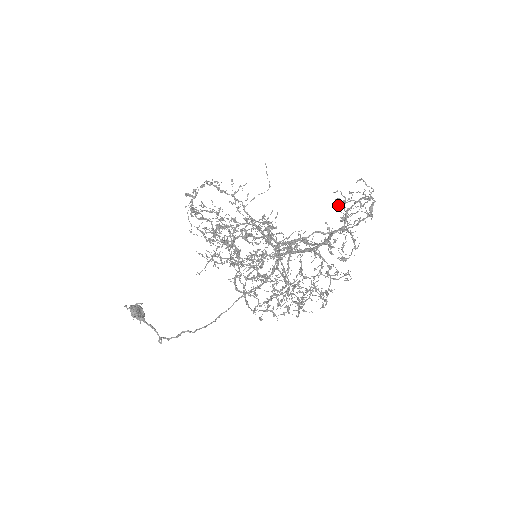
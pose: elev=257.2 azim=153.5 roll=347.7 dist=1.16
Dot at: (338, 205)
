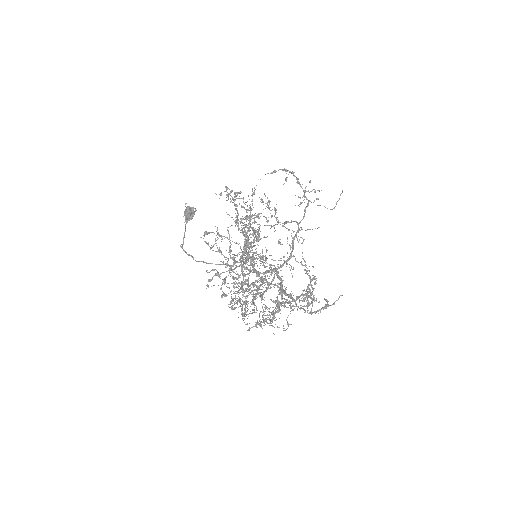
Dot at: (310, 282)
